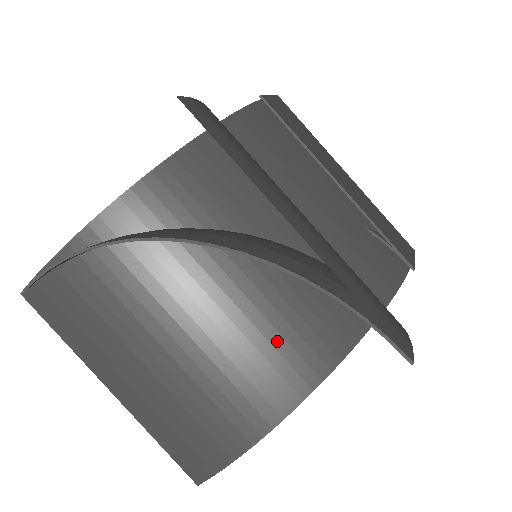
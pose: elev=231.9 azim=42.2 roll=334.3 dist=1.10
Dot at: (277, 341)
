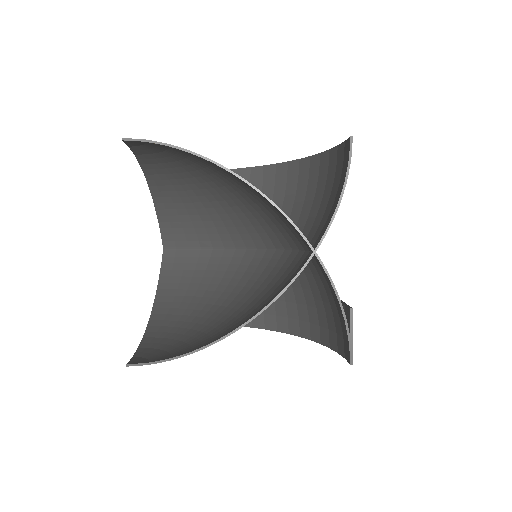
Dot at: occluded
